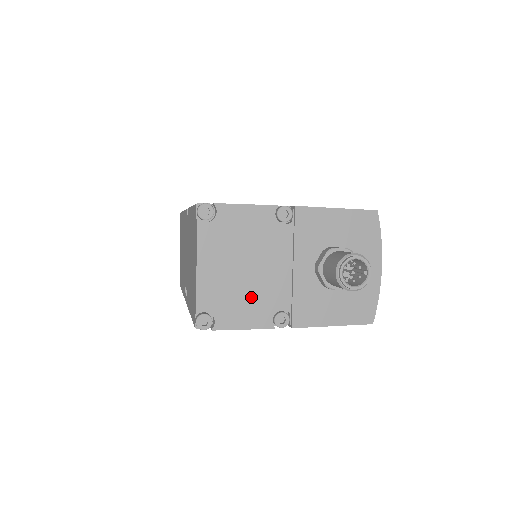
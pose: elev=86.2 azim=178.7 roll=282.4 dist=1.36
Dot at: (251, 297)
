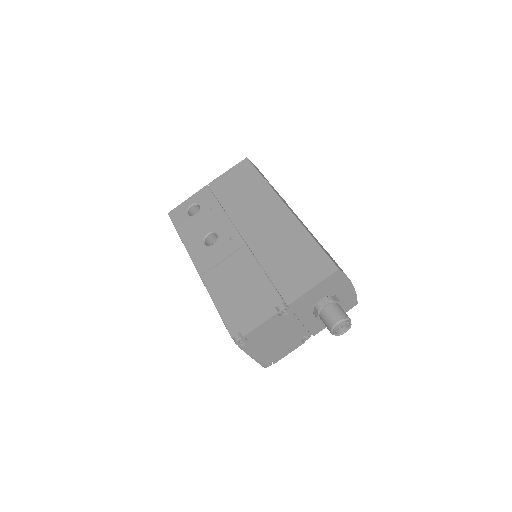
Dot at: (286, 344)
